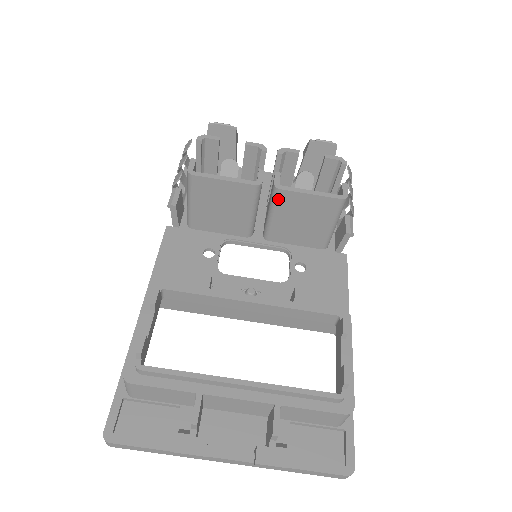
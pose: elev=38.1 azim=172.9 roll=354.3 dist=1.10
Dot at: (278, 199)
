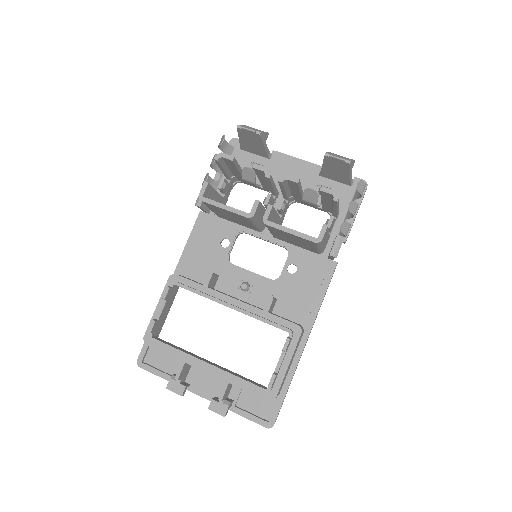
Dot at: (268, 227)
